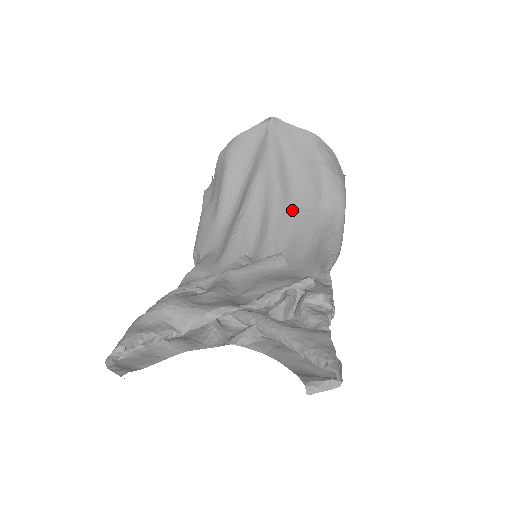
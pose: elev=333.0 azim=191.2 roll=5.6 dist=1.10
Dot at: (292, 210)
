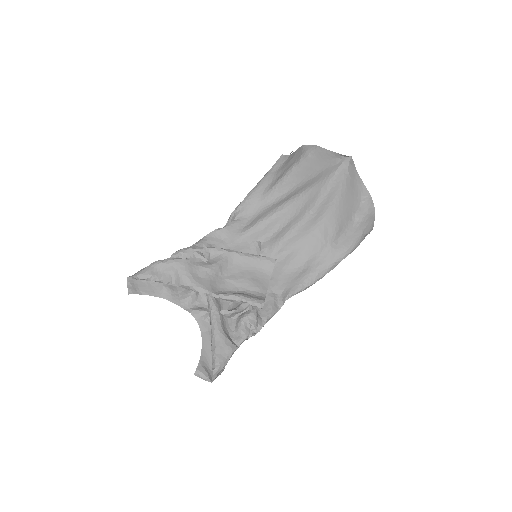
Dot at: (313, 231)
